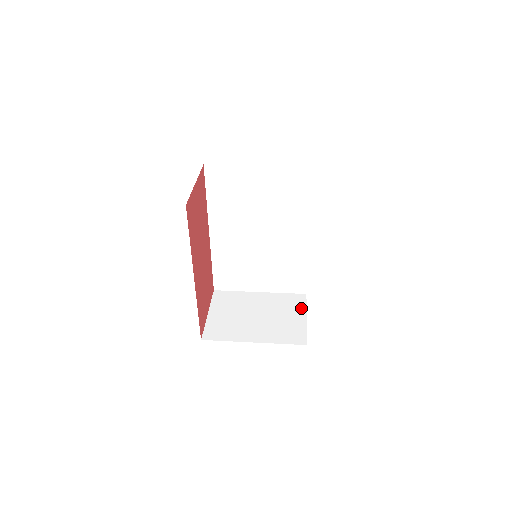
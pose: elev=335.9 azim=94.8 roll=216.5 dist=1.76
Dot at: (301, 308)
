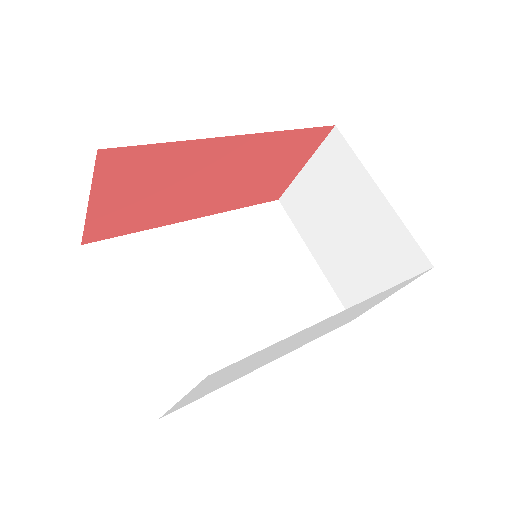
Dot at: (398, 278)
